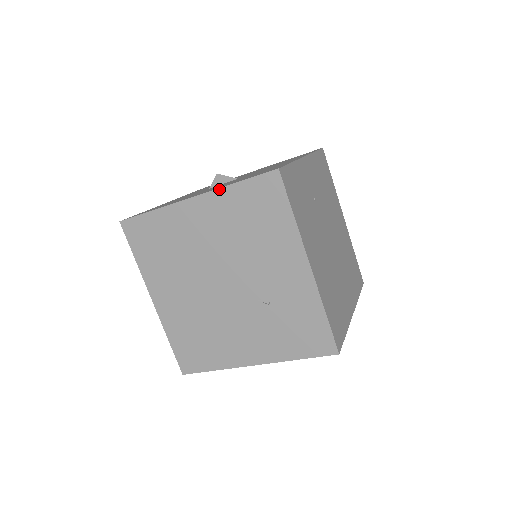
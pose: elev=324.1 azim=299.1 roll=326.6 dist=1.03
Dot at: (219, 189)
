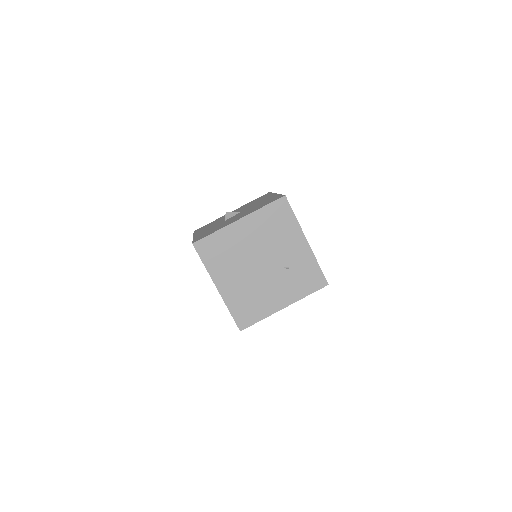
Dot at: (255, 212)
